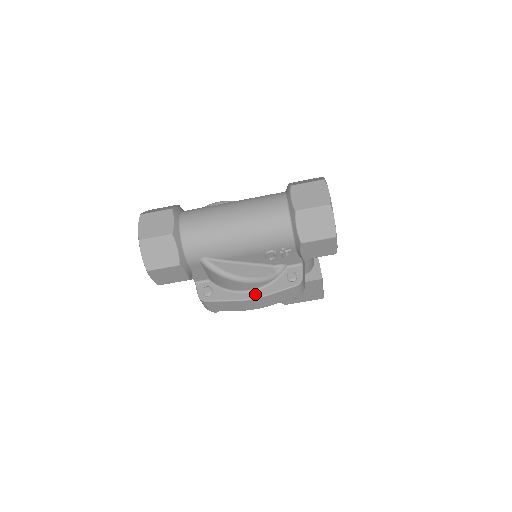
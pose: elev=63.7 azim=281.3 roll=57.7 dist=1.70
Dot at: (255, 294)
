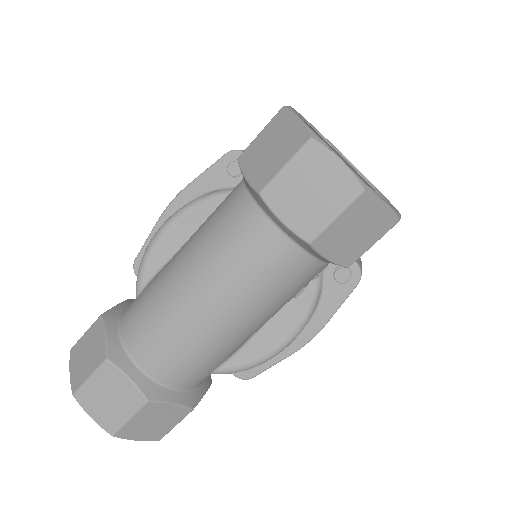
Dot at: (309, 331)
